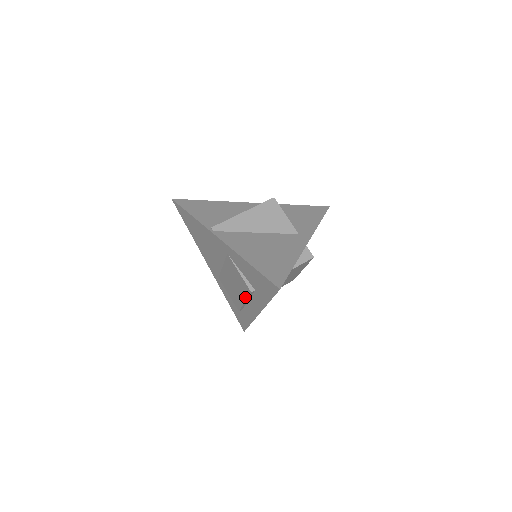
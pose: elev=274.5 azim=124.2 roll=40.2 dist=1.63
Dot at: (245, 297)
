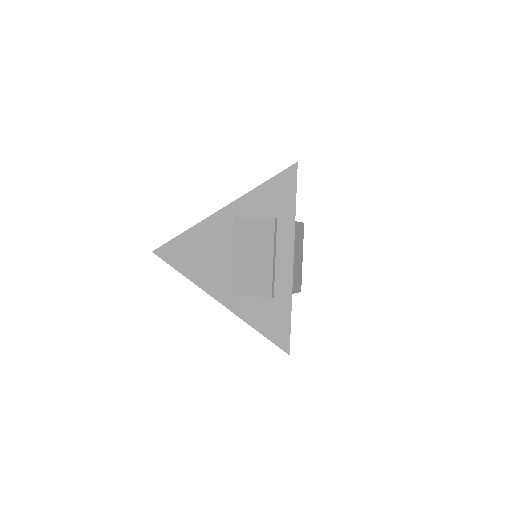
Dot at: (271, 245)
